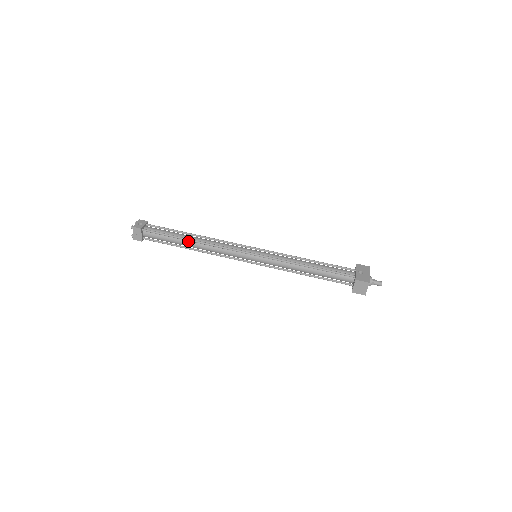
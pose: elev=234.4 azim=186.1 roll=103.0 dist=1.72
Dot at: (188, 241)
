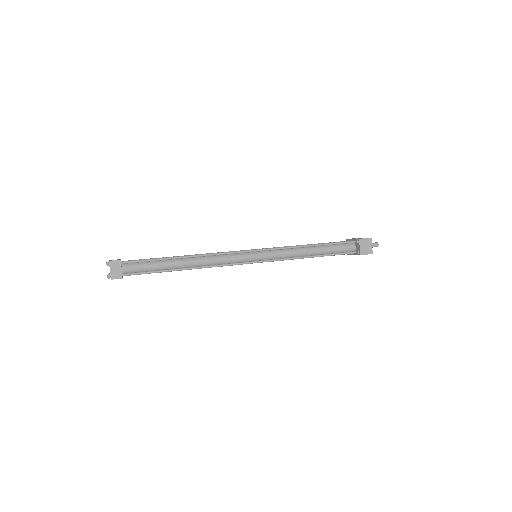
Dot at: (180, 260)
